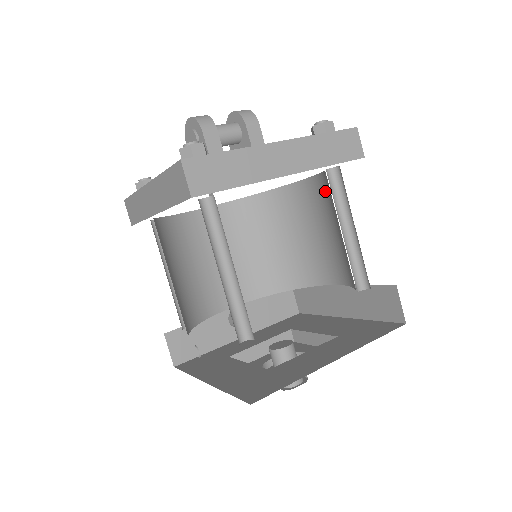
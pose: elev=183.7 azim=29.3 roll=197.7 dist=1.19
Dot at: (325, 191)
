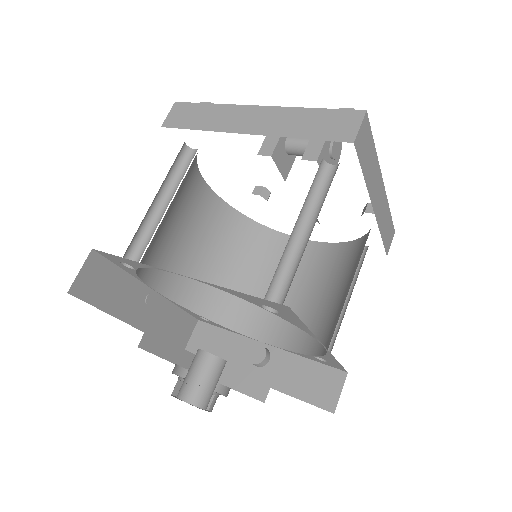
Dot at: occluded
